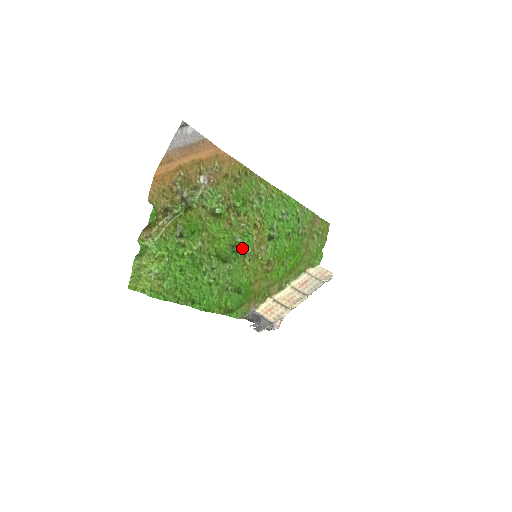
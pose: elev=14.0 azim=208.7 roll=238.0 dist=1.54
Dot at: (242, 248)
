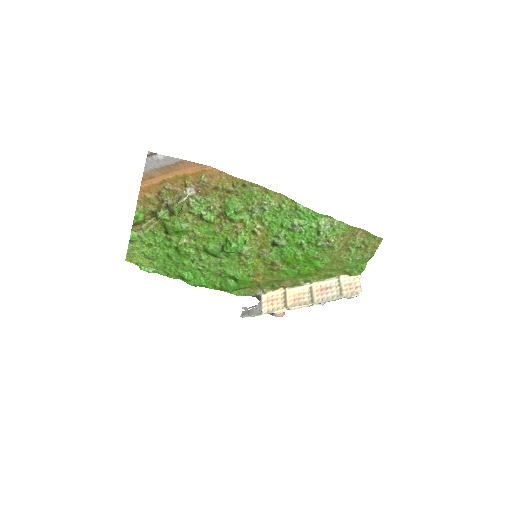
Dot at: (228, 251)
